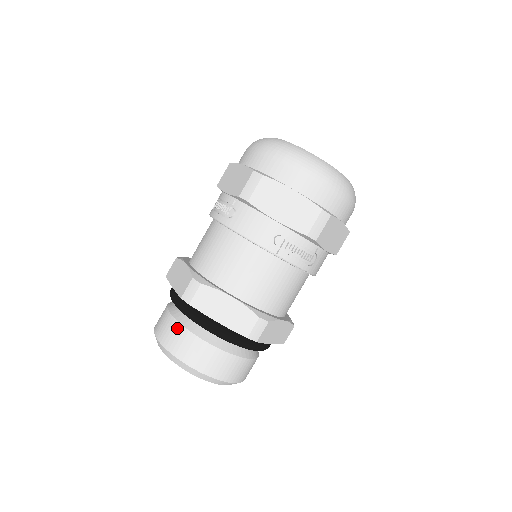
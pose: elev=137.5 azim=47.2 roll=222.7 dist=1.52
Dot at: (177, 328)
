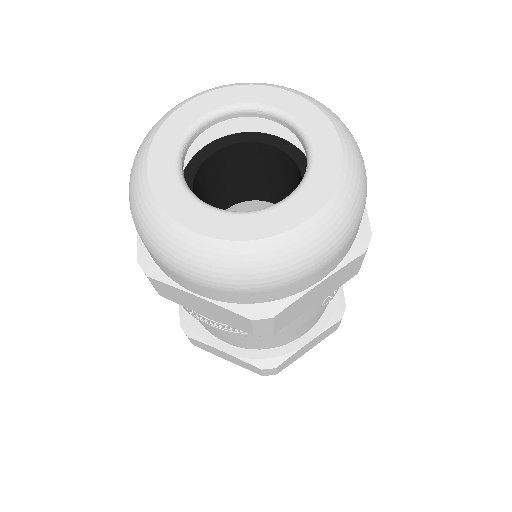
Dot at: occluded
